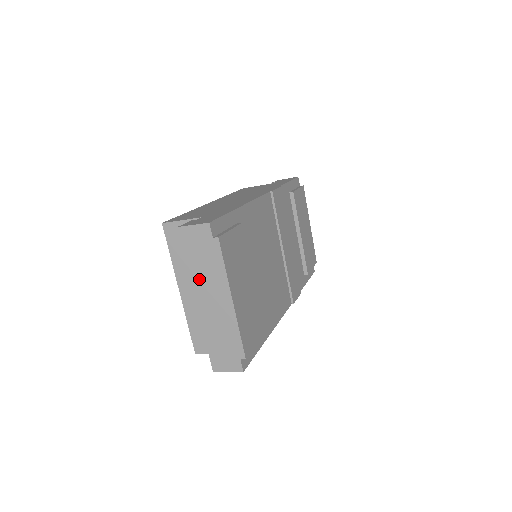
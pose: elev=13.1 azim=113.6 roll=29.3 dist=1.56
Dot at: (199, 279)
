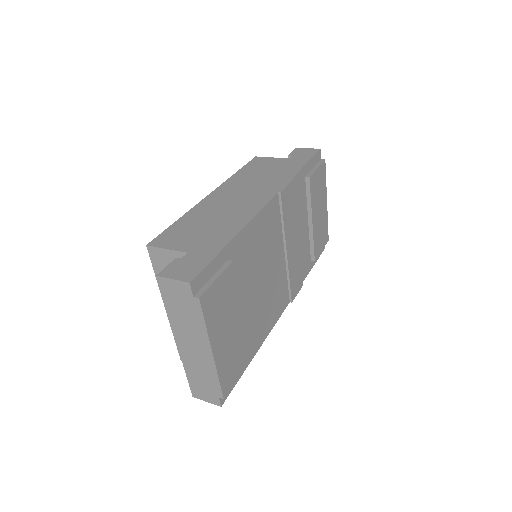
Dot at: (179, 325)
